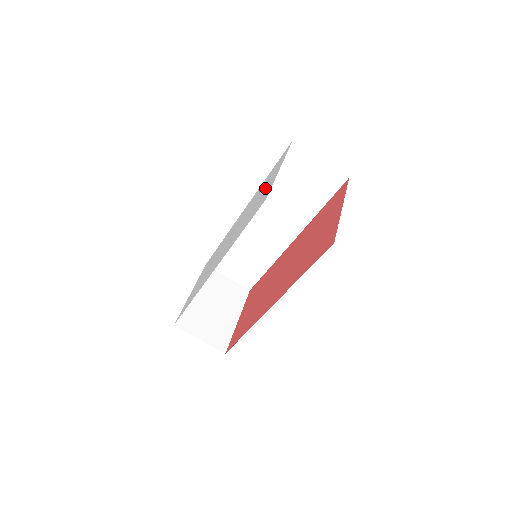
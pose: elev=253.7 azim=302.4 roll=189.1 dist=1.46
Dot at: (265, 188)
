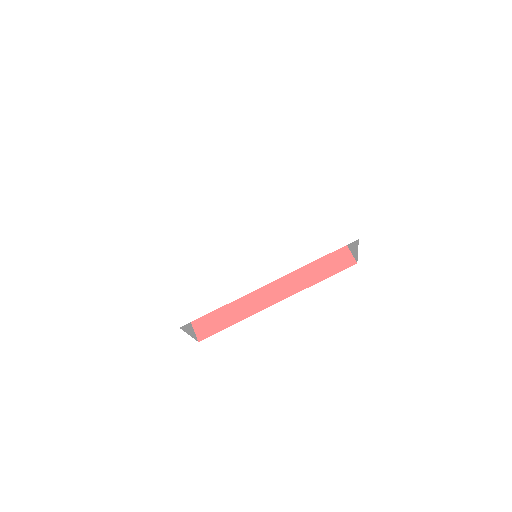
Dot at: (316, 213)
